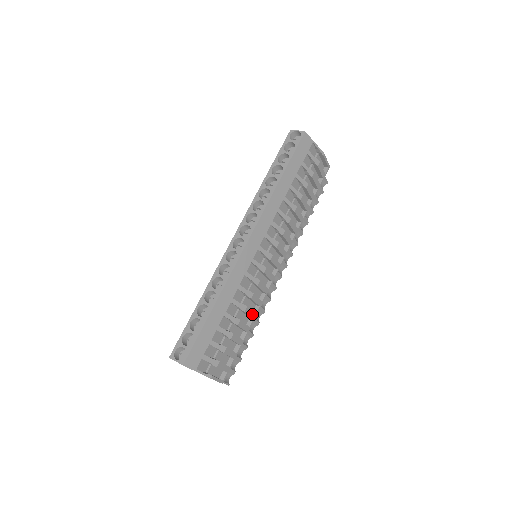
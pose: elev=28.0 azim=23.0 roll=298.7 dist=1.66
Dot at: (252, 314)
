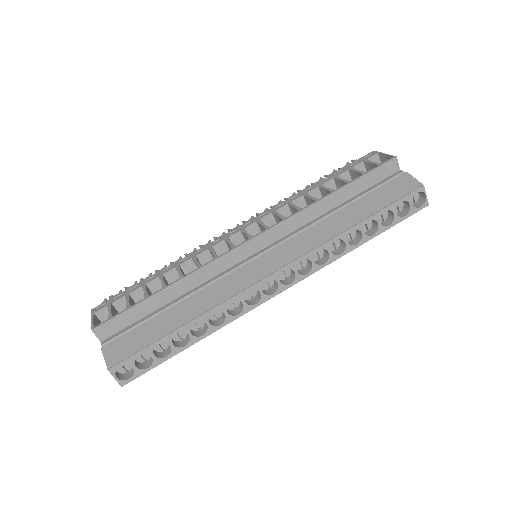
Dot at: occluded
